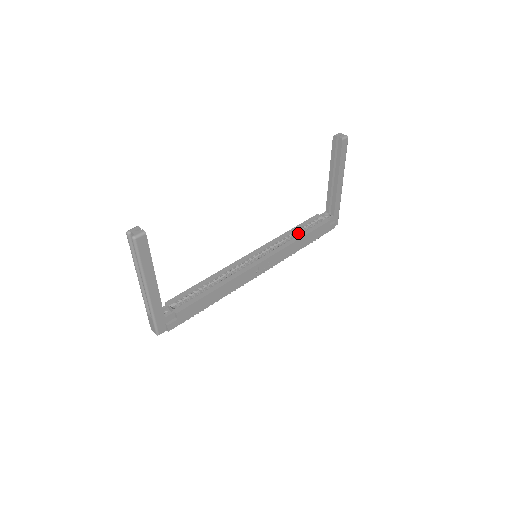
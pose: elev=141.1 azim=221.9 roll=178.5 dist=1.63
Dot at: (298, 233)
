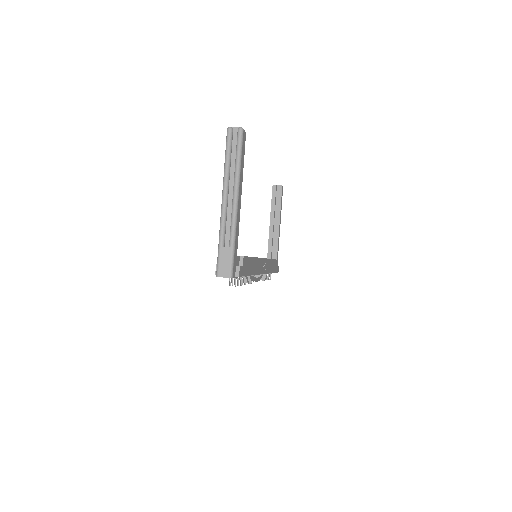
Dot at: occluded
